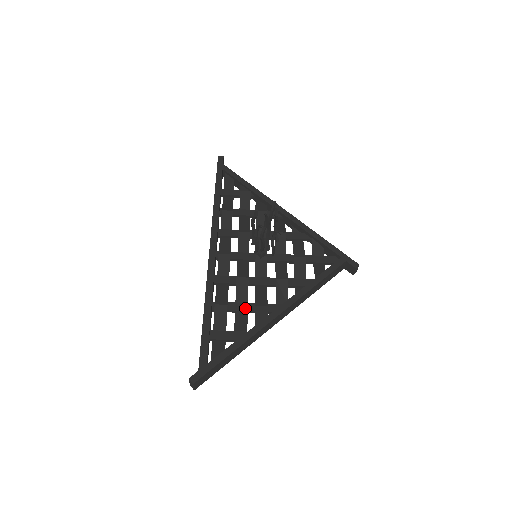
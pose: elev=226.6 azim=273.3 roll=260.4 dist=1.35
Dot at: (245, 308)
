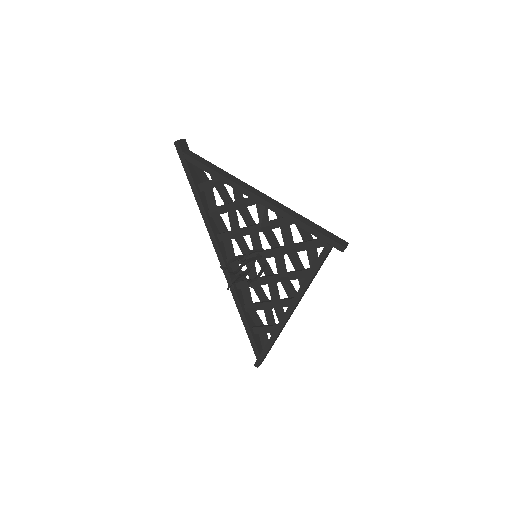
Dot at: (267, 307)
